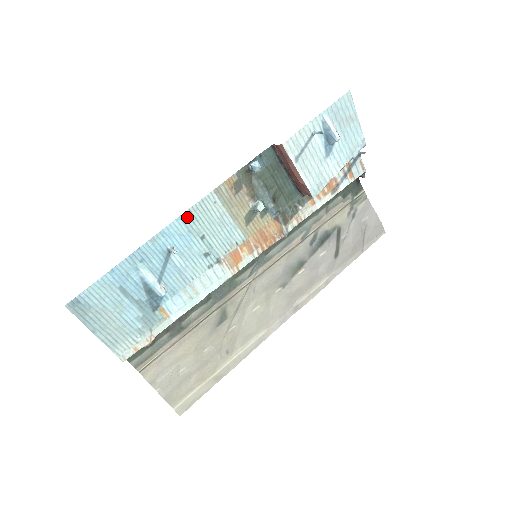
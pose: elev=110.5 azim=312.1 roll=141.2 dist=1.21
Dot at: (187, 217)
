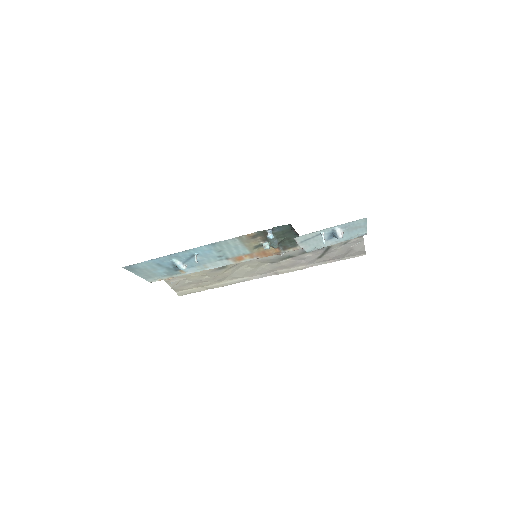
Dot at: (212, 245)
